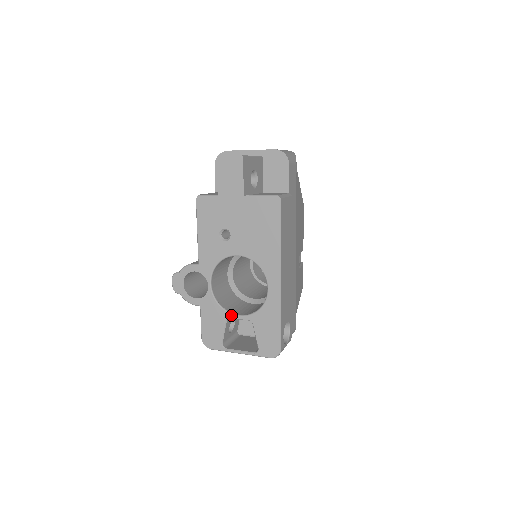
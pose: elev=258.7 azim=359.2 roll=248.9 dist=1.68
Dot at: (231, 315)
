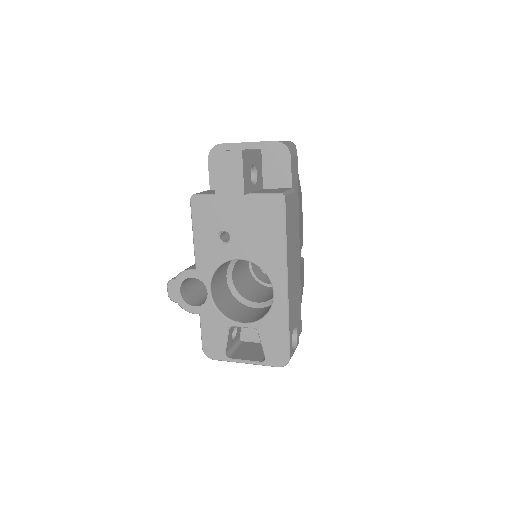
Dot at: (234, 323)
